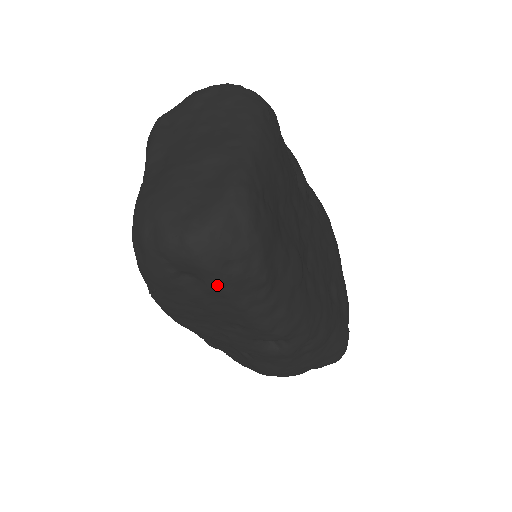
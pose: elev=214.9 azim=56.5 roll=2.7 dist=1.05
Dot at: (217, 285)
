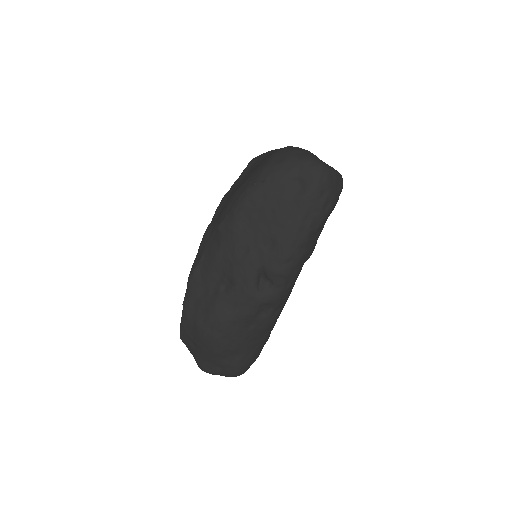
Dot at: (309, 197)
